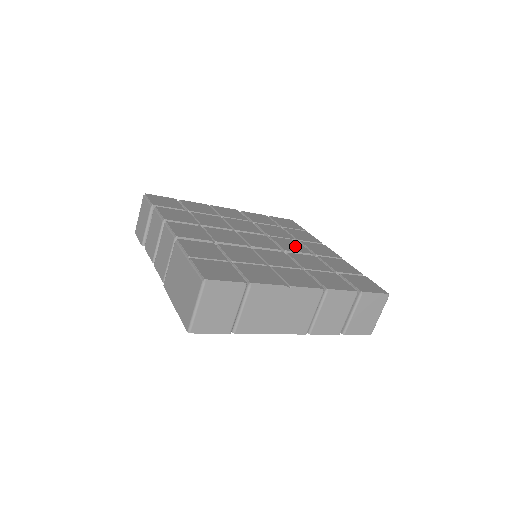
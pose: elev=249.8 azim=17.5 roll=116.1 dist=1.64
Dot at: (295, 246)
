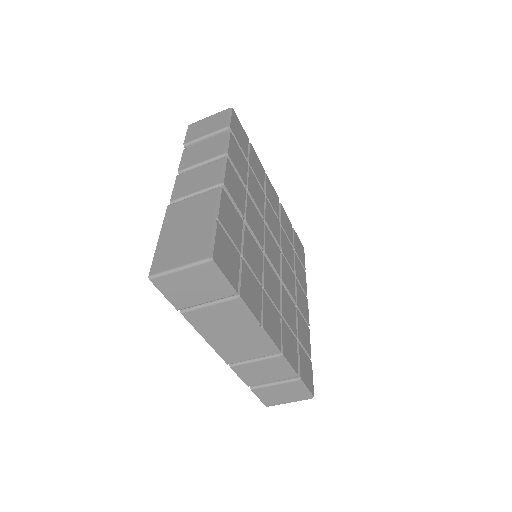
Dot at: (290, 281)
